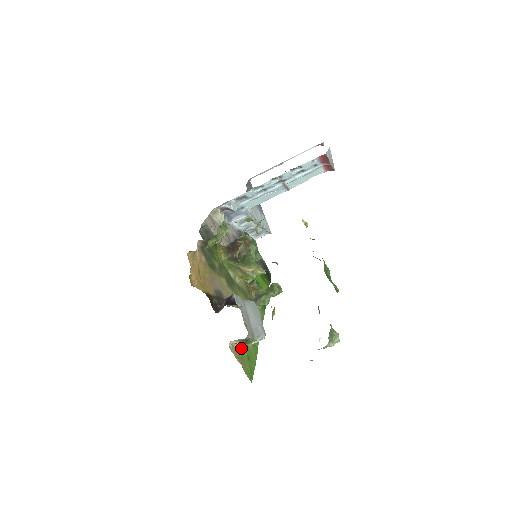
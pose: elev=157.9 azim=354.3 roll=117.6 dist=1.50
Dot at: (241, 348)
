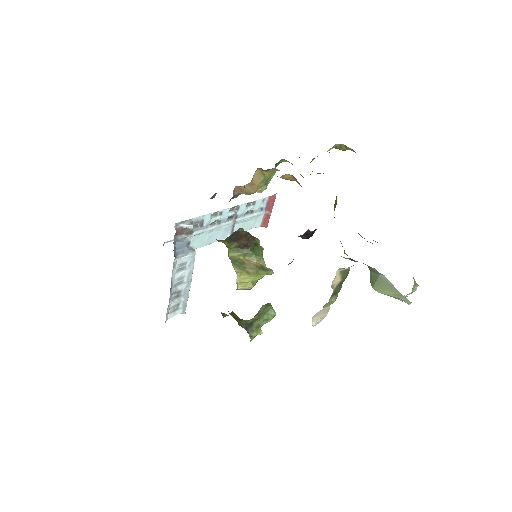
Dot at: occluded
